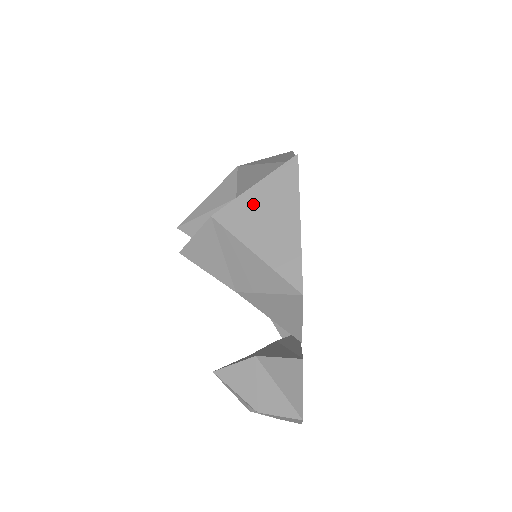
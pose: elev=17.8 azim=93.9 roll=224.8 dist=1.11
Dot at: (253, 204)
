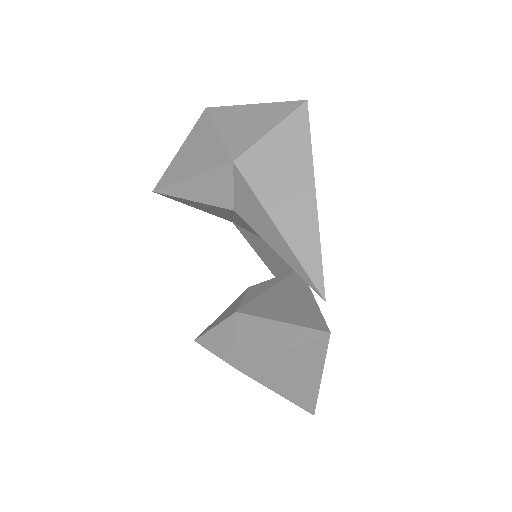
Dot at: (278, 365)
